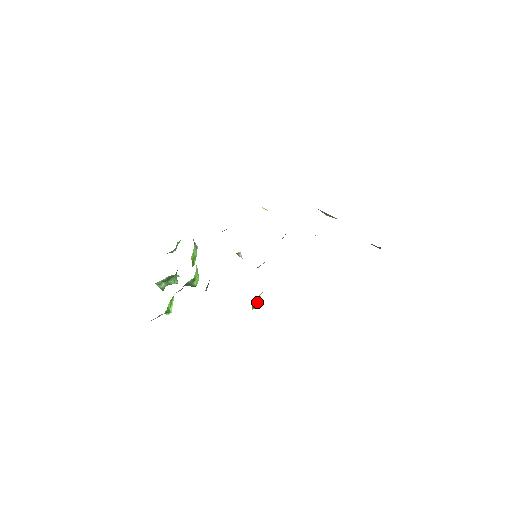
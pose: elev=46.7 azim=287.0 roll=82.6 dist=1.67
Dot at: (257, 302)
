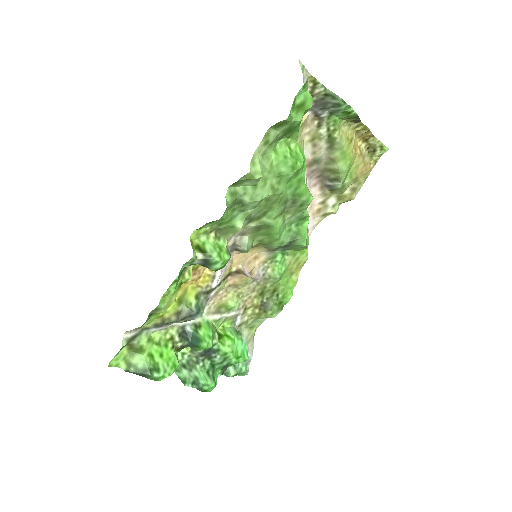
Dot at: (209, 247)
